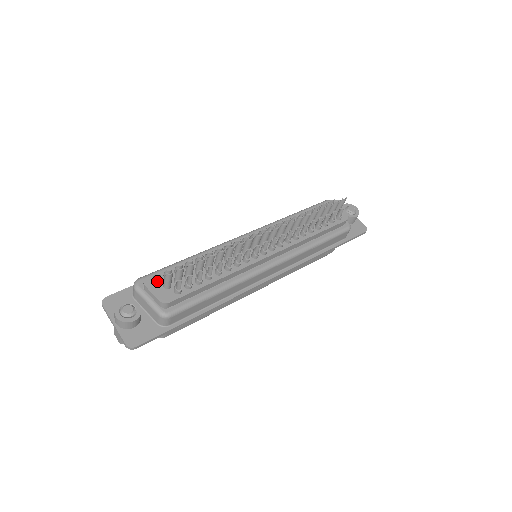
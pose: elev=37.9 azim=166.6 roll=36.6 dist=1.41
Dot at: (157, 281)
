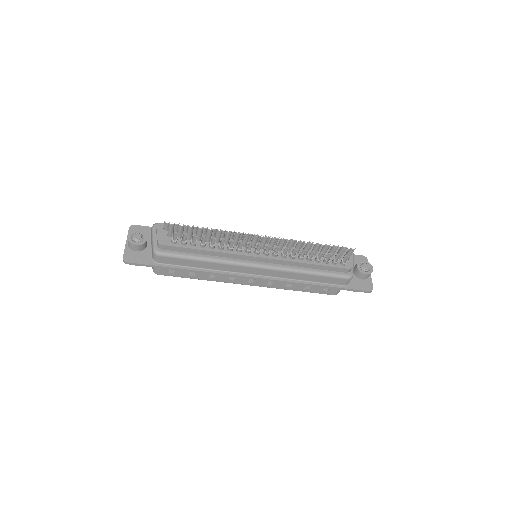
Dot at: (165, 228)
